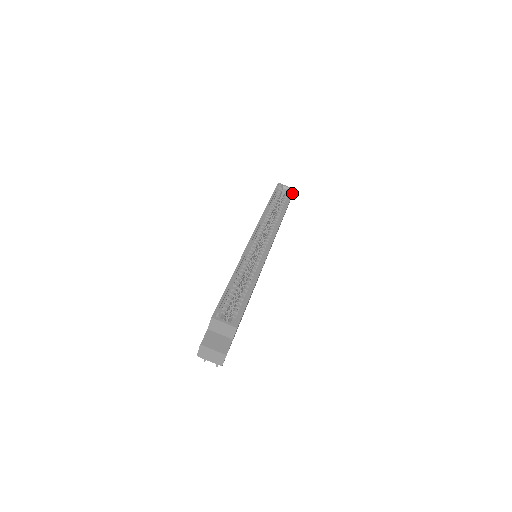
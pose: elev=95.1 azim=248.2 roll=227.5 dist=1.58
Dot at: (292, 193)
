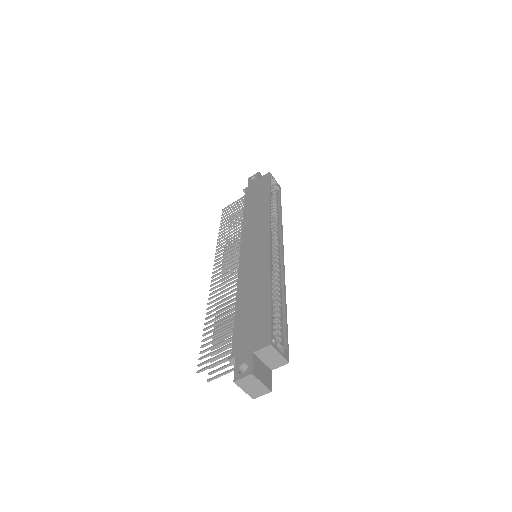
Dot at: (280, 191)
